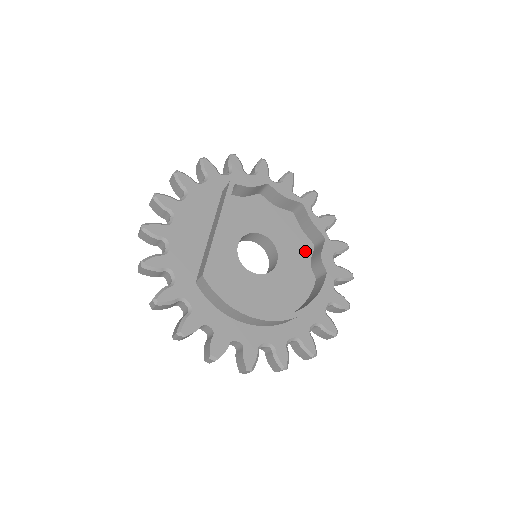
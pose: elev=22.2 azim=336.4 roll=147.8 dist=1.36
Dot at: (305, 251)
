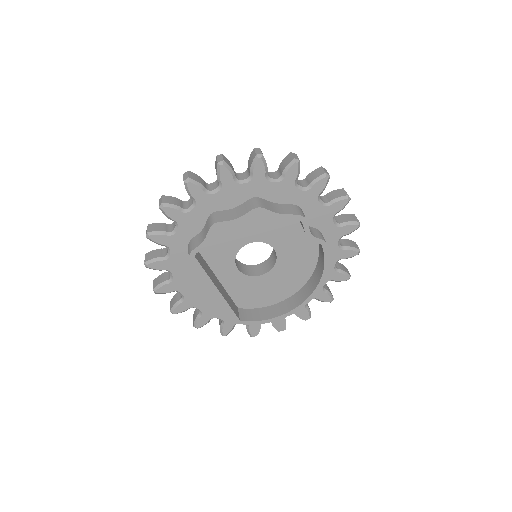
Dot at: (291, 222)
